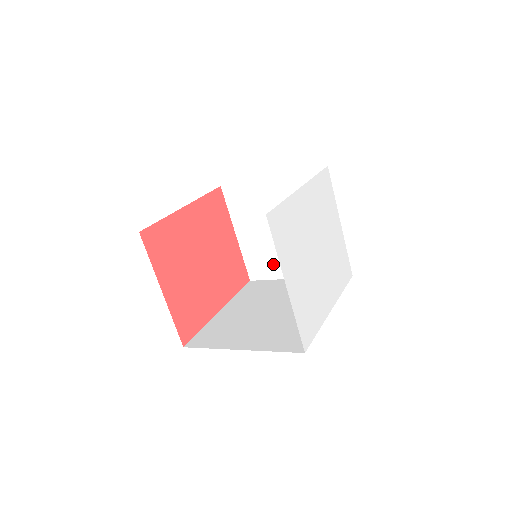
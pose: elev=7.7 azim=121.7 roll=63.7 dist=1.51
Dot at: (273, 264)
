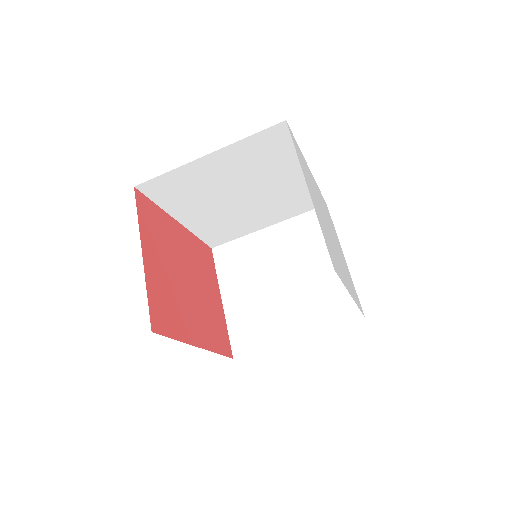
Dot at: (265, 327)
